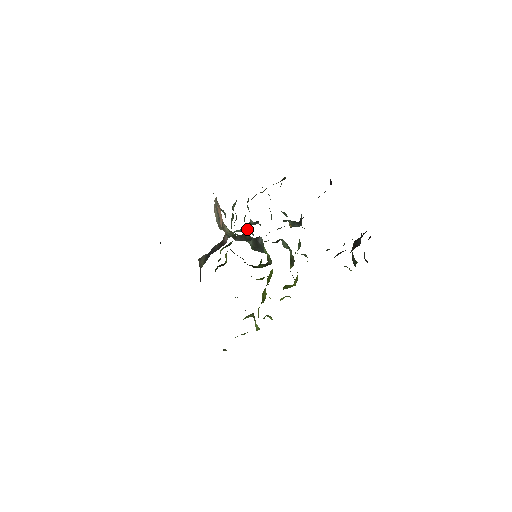
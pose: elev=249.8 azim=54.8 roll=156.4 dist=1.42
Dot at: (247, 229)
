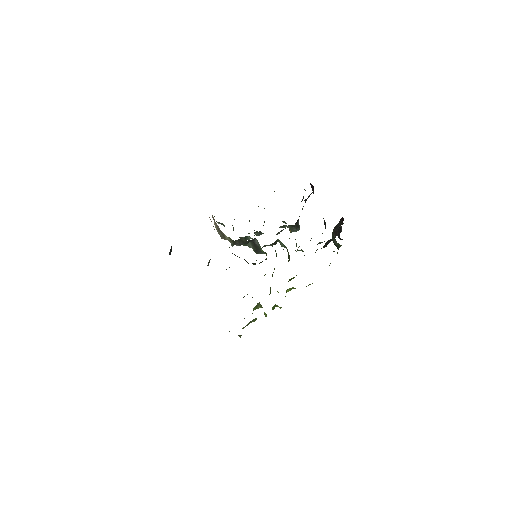
Dot at: (248, 237)
